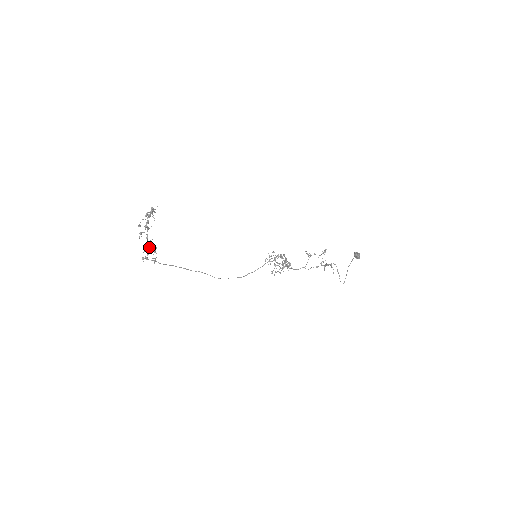
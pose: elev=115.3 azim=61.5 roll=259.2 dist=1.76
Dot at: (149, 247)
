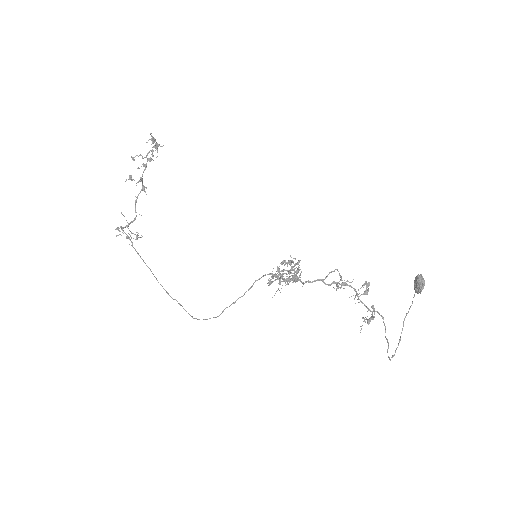
Dot at: (133, 221)
